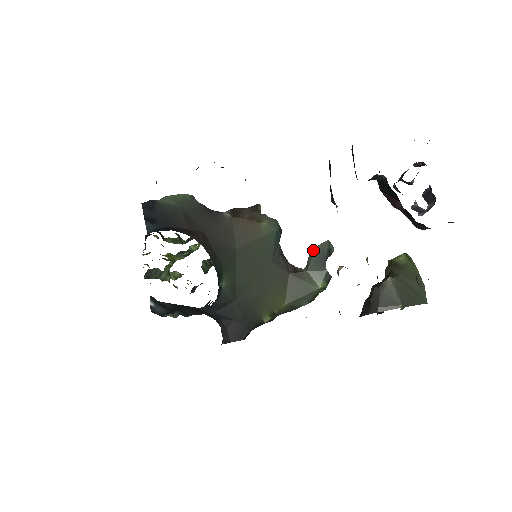
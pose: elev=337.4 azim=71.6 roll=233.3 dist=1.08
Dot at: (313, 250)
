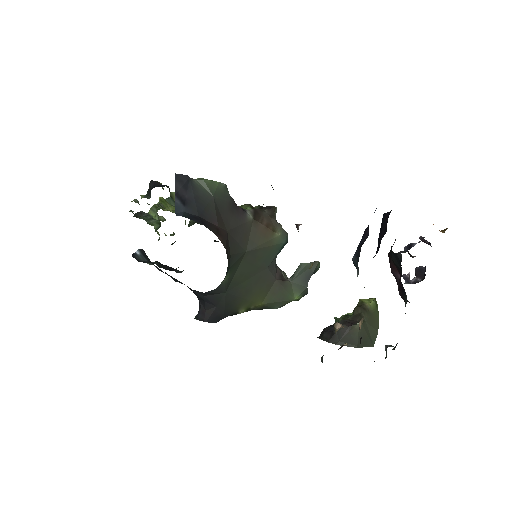
Dot at: (303, 265)
